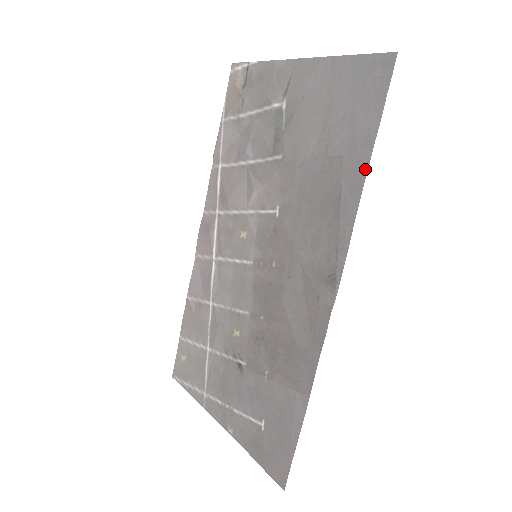
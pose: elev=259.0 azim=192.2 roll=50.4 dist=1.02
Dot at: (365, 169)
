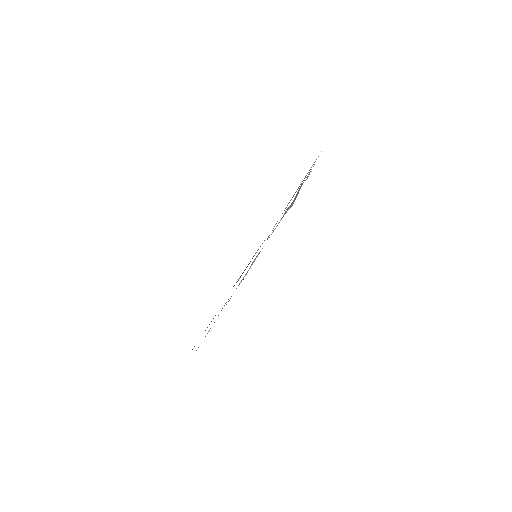
Dot at: occluded
